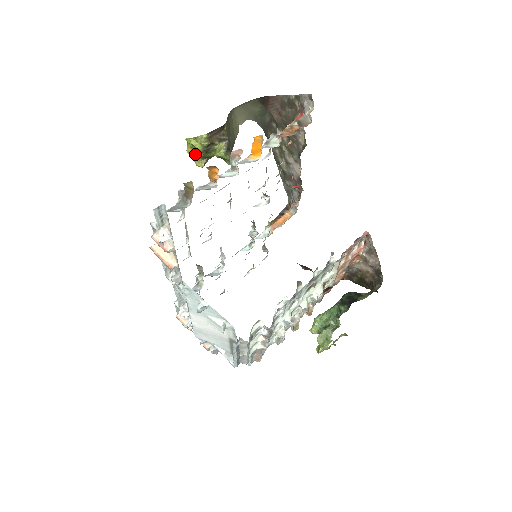
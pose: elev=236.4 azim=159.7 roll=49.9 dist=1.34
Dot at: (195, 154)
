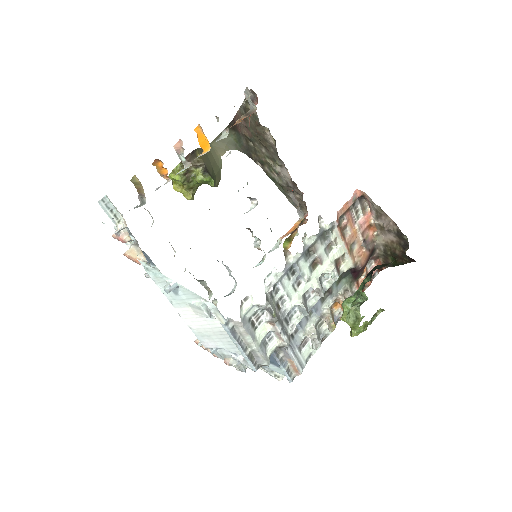
Dot at: (181, 188)
